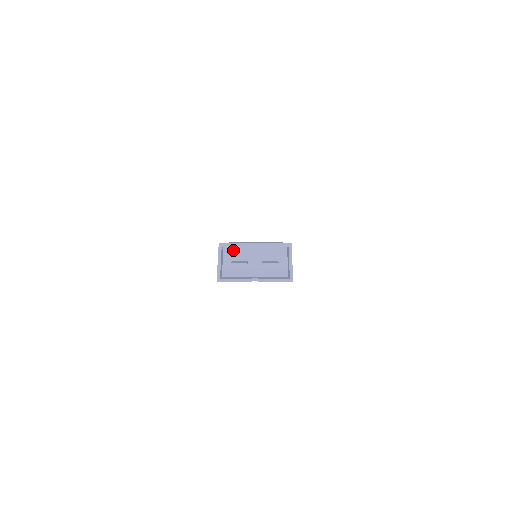
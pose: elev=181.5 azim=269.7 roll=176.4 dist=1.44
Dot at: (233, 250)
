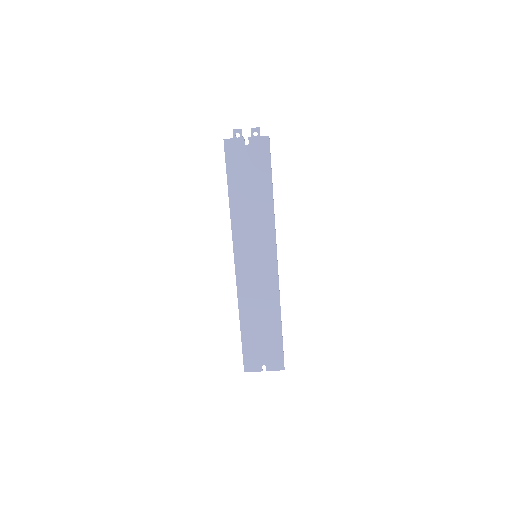
Dot at: occluded
